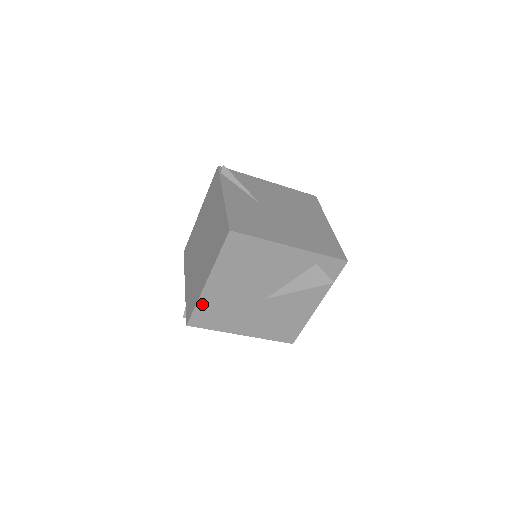
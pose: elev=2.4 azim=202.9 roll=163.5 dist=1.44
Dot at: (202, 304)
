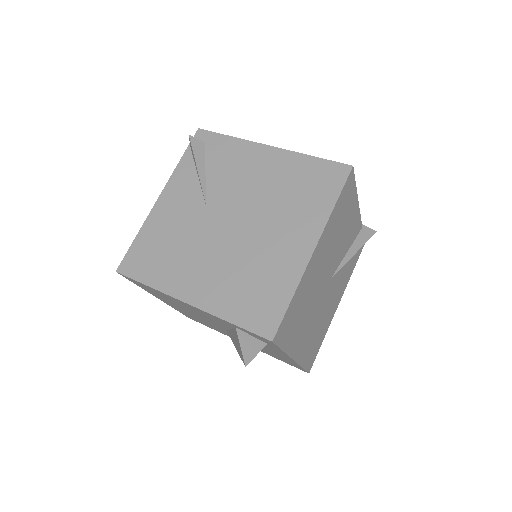
Dot at: occluded
